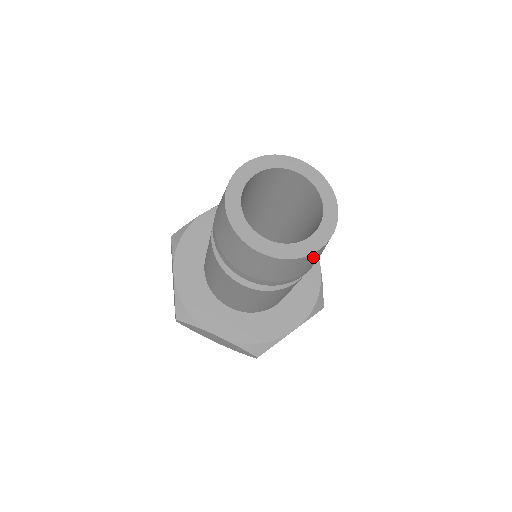
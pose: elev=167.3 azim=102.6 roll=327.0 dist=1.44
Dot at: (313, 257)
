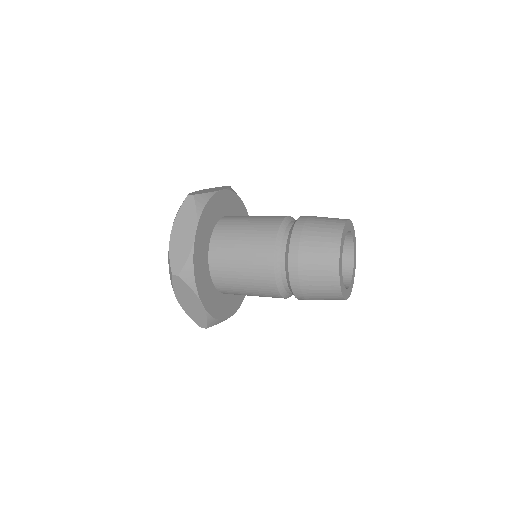
Dot at: occluded
